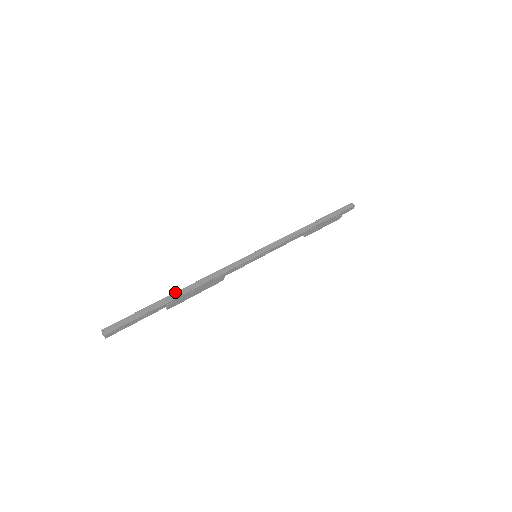
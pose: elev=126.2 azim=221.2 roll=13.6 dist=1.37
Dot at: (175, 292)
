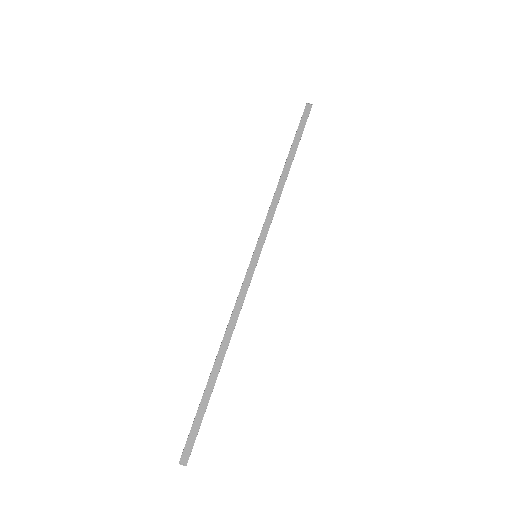
Dot at: (213, 367)
